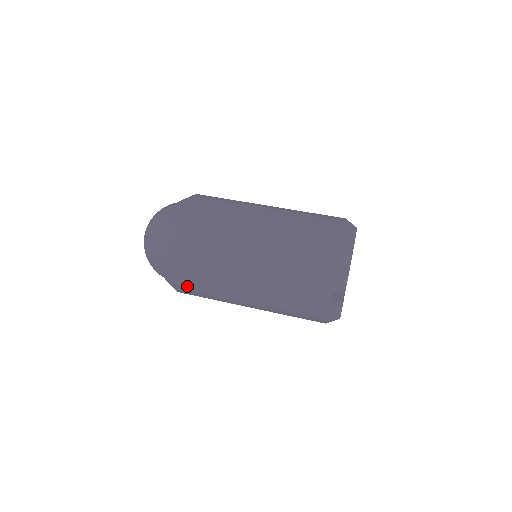
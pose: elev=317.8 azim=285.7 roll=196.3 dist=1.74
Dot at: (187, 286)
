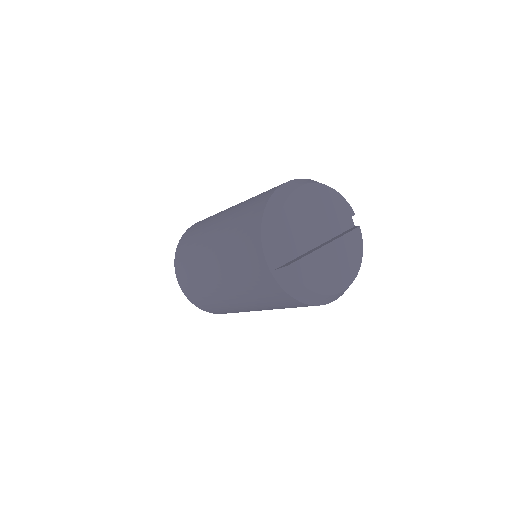
Dot at: (199, 302)
